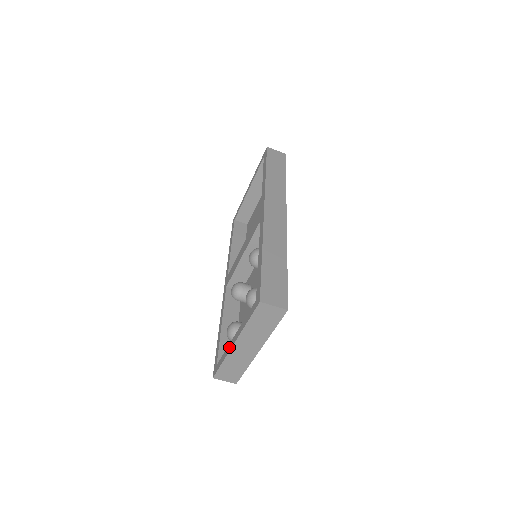
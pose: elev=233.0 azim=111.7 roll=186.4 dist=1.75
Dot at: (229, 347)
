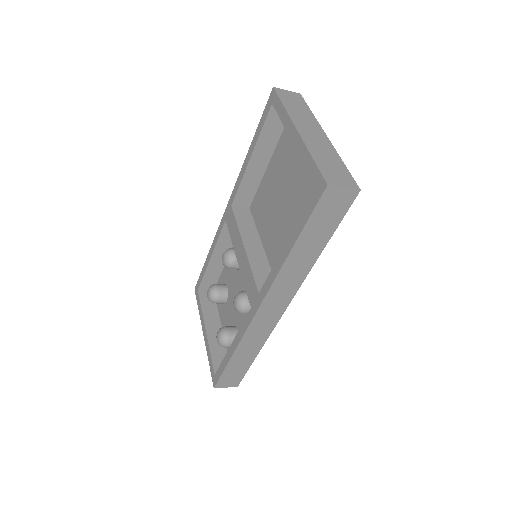
Dot at: (202, 322)
